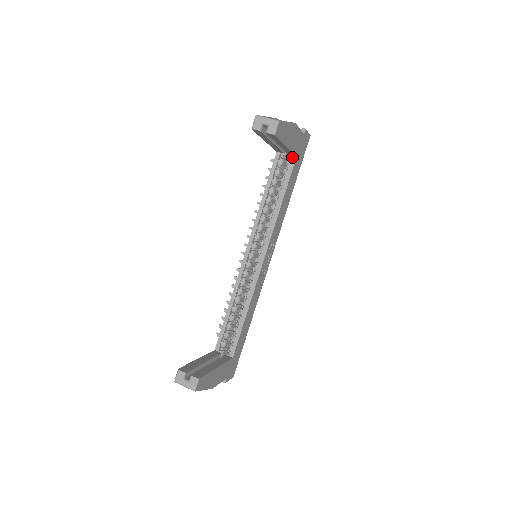
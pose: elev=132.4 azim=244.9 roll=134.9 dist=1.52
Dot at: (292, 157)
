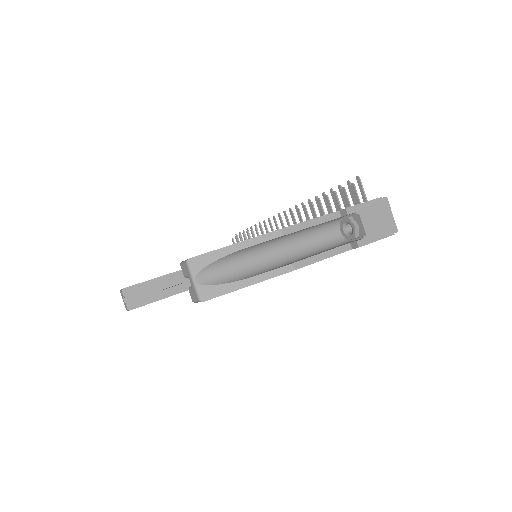
Dot at: occluded
